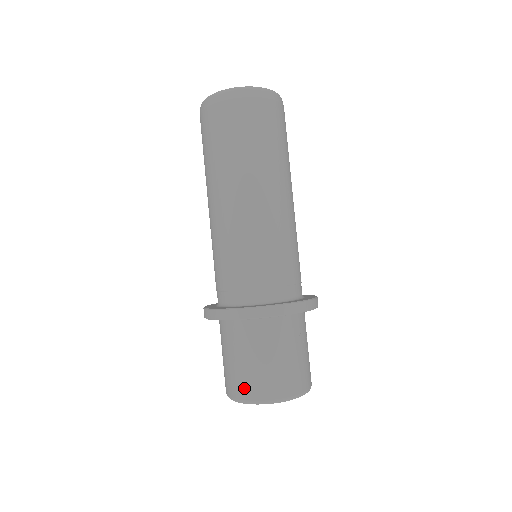
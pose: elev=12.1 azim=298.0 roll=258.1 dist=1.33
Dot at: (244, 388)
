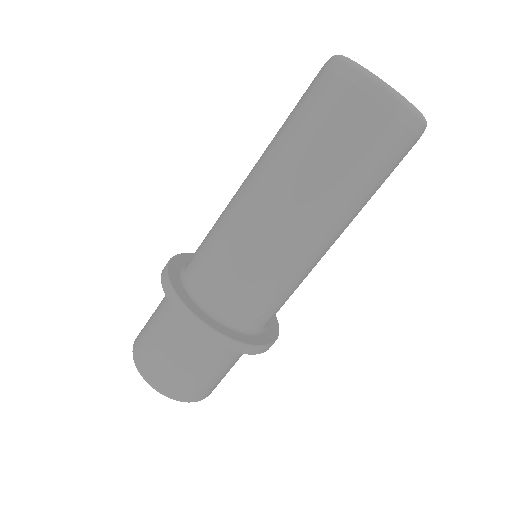
Dot at: (140, 347)
